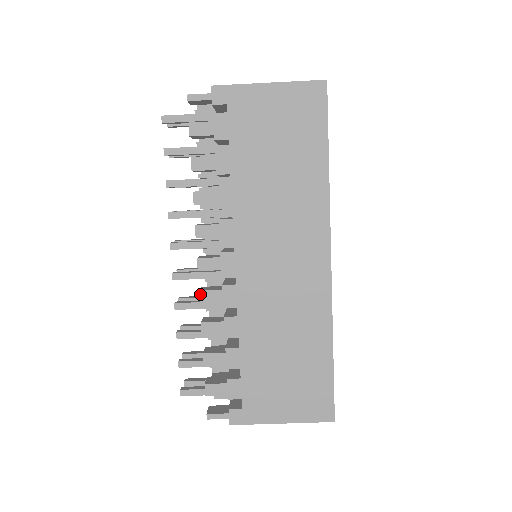
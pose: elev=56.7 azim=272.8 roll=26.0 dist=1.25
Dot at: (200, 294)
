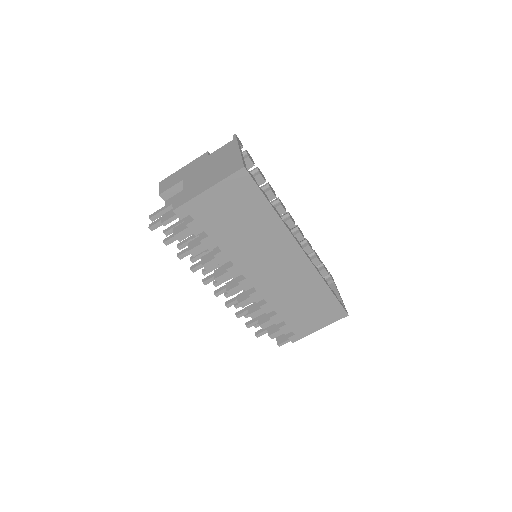
Dot at: (240, 305)
